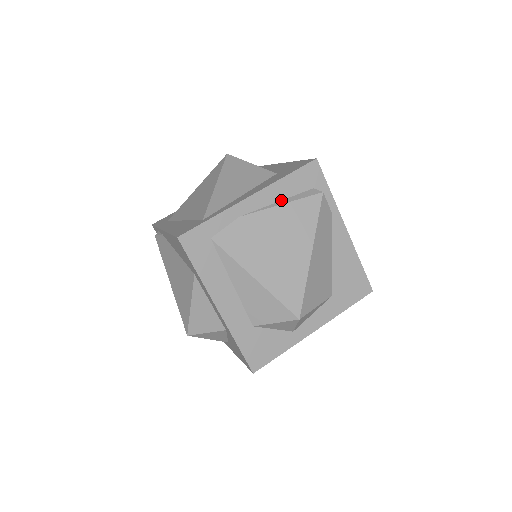
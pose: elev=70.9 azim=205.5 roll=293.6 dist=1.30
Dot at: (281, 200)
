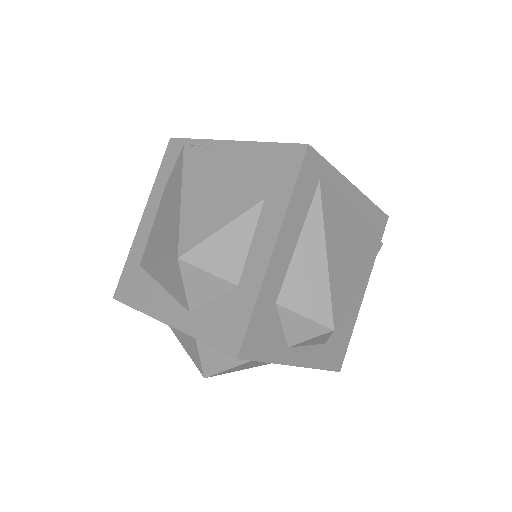
Dot at: occluded
